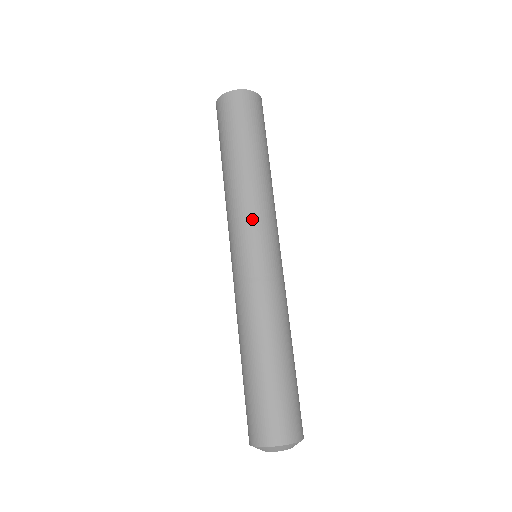
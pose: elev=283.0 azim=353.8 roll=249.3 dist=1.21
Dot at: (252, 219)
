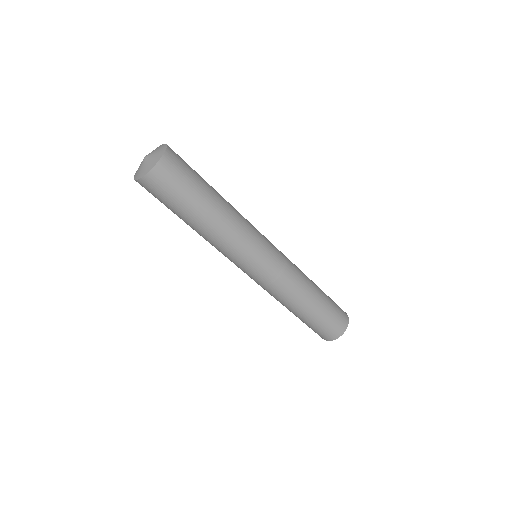
Dot at: occluded
